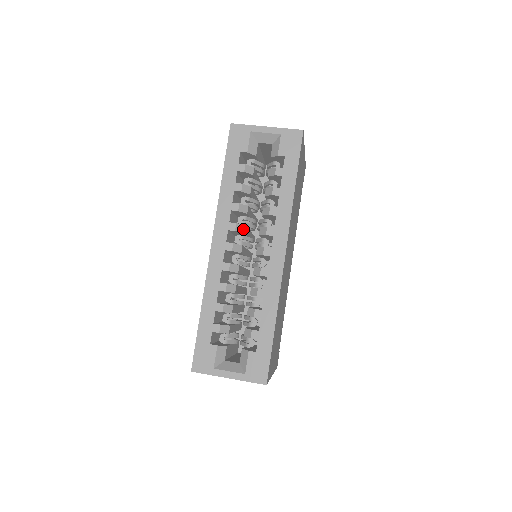
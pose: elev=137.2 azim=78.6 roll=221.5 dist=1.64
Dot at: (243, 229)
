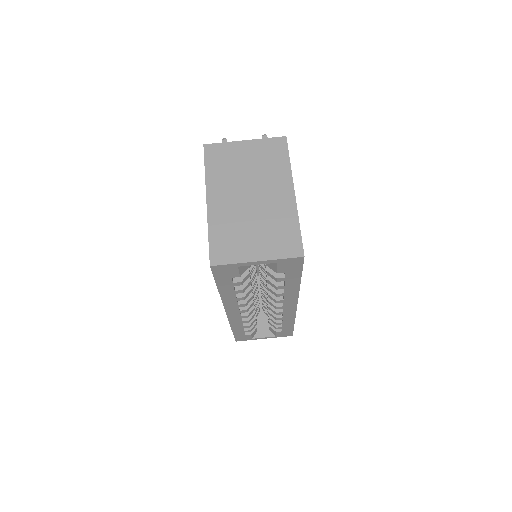
Dot at: (251, 298)
